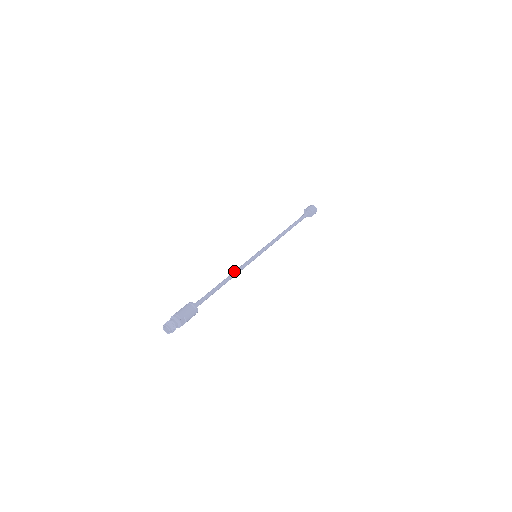
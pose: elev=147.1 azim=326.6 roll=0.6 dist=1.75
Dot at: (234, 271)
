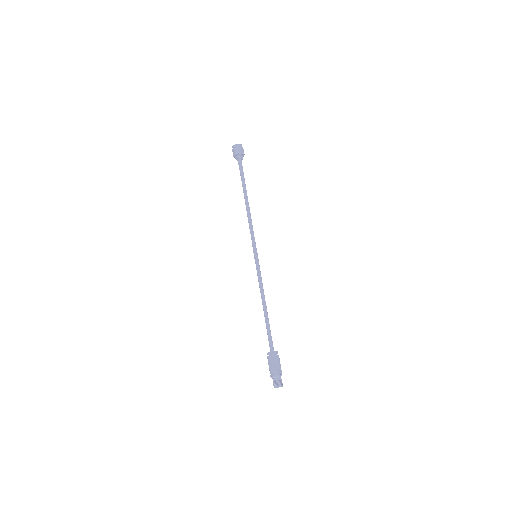
Dot at: (260, 291)
